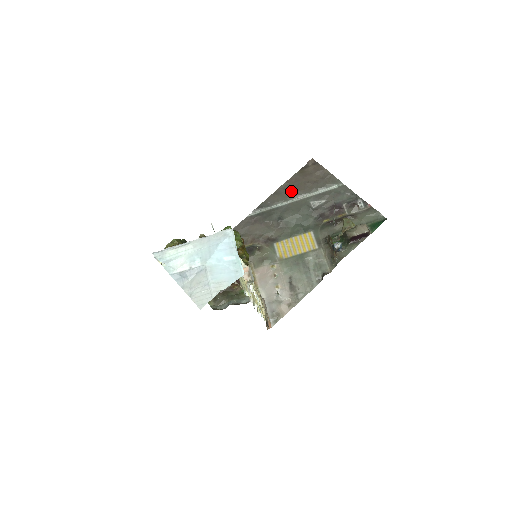
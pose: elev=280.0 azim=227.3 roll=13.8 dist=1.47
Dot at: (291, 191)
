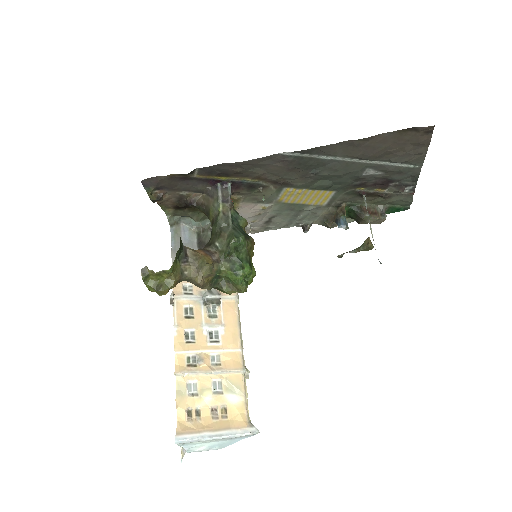
Dot at: (362, 151)
